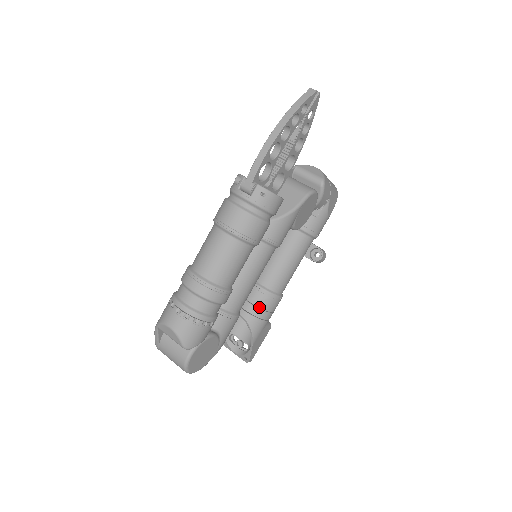
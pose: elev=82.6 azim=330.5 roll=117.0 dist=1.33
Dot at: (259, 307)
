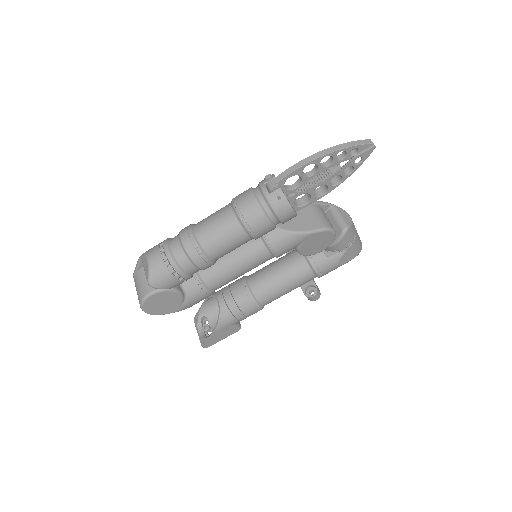
Dot at: (237, 303)
